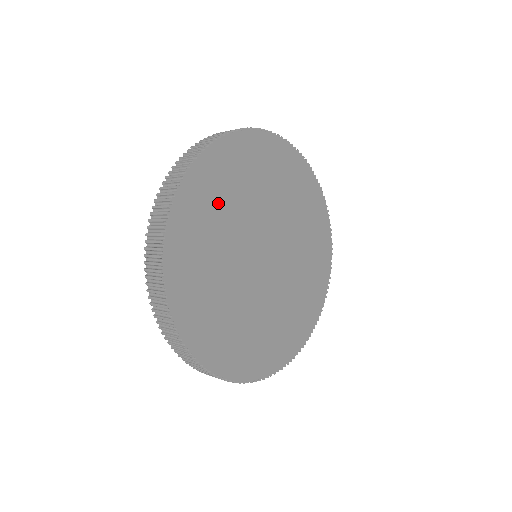
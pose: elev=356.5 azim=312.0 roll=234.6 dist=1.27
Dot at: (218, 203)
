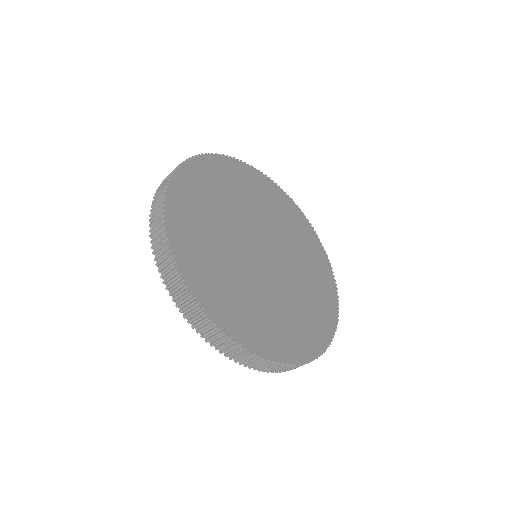
Dot at: (259, 195)
